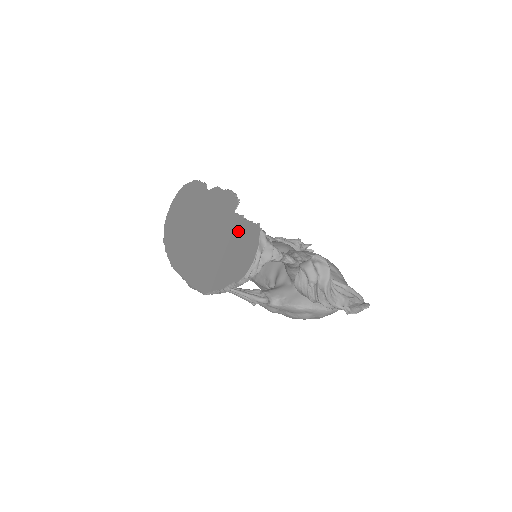
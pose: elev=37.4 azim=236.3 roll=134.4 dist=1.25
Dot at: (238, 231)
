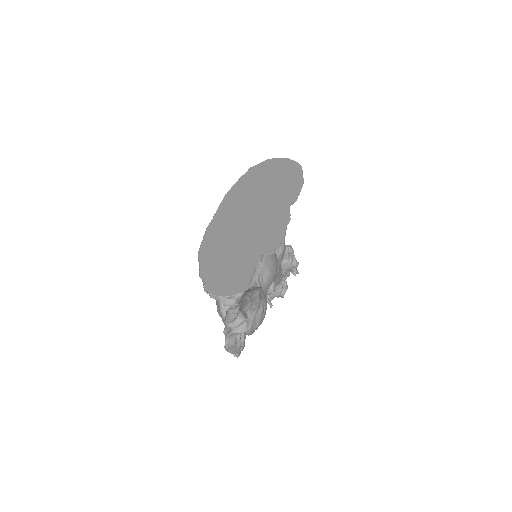
Dot at: (245, 267)
